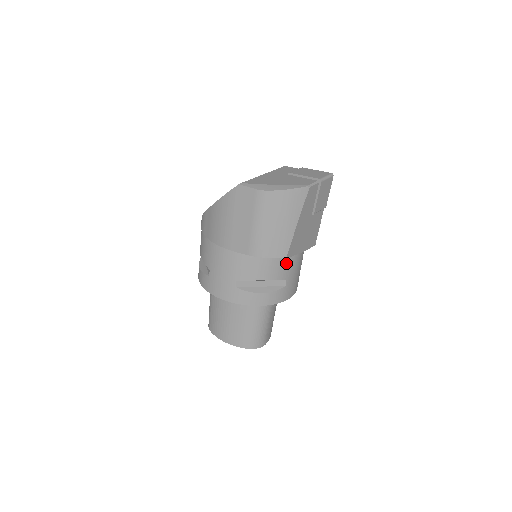
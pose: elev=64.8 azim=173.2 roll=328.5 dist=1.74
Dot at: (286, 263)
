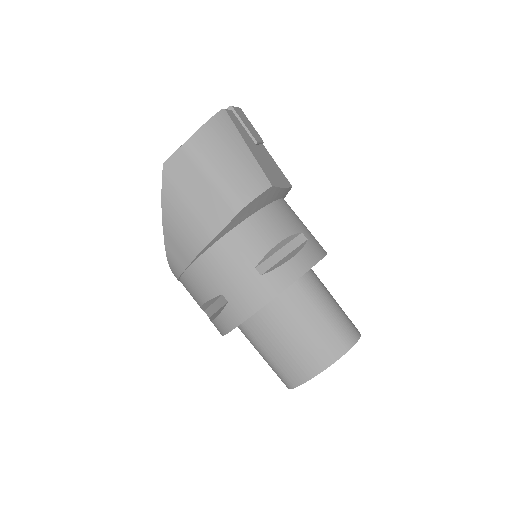
Dot at: (283, 214)
